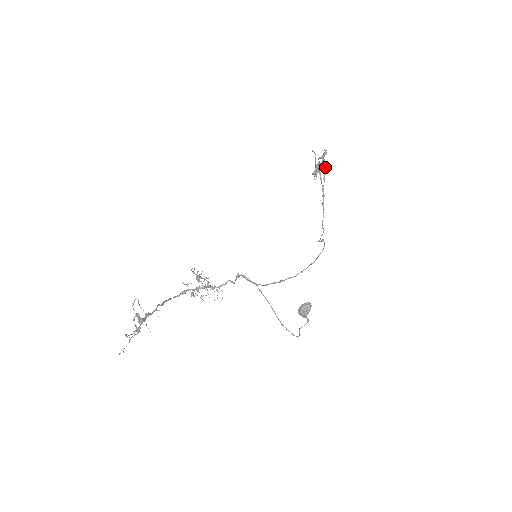
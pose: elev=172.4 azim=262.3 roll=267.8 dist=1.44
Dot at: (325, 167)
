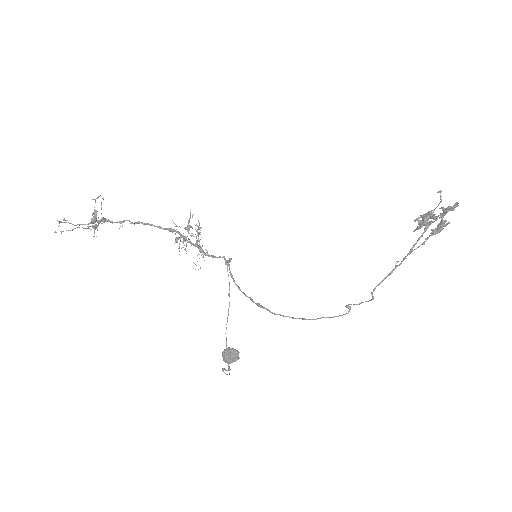
Dot at: (441, 225)
